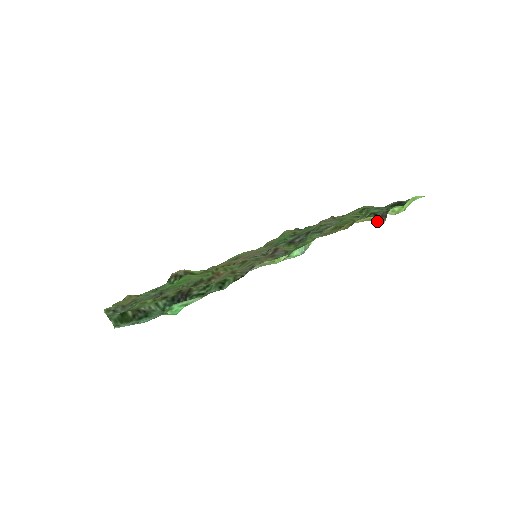
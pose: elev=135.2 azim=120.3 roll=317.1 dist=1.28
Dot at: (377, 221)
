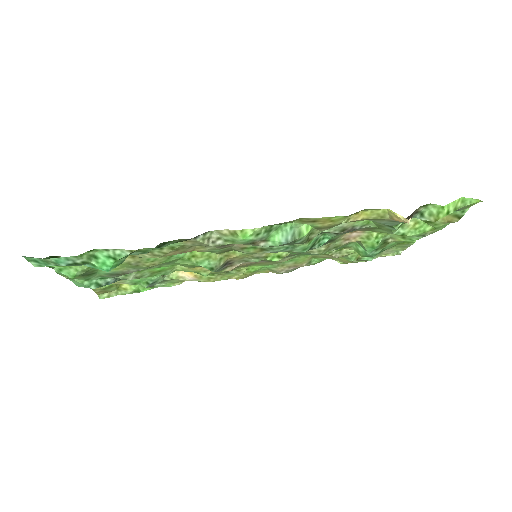
Dot at: (399, 218)
